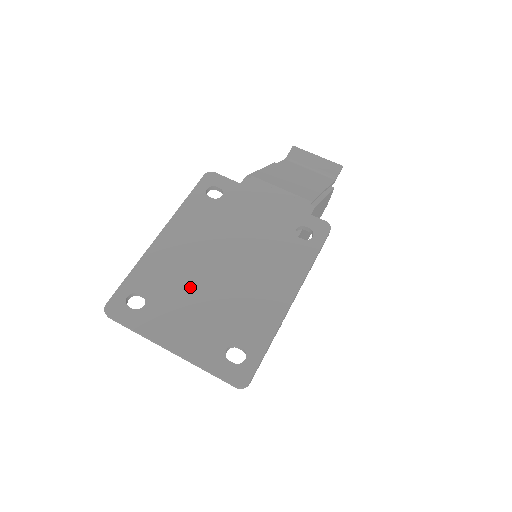
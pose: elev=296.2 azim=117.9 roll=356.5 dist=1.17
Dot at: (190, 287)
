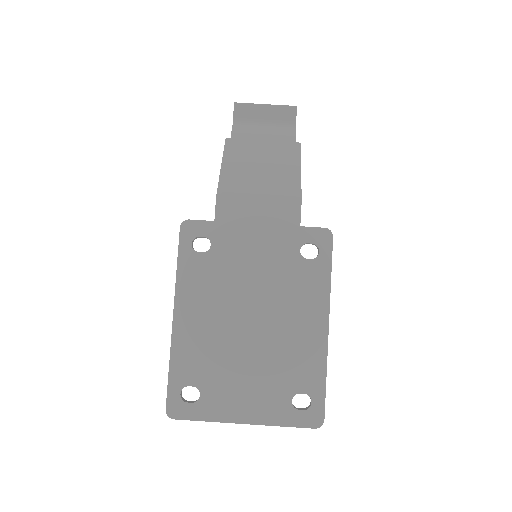
Dot at: (231, 358)
